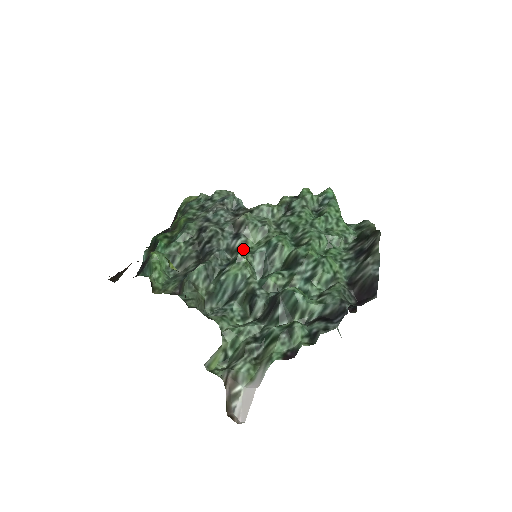
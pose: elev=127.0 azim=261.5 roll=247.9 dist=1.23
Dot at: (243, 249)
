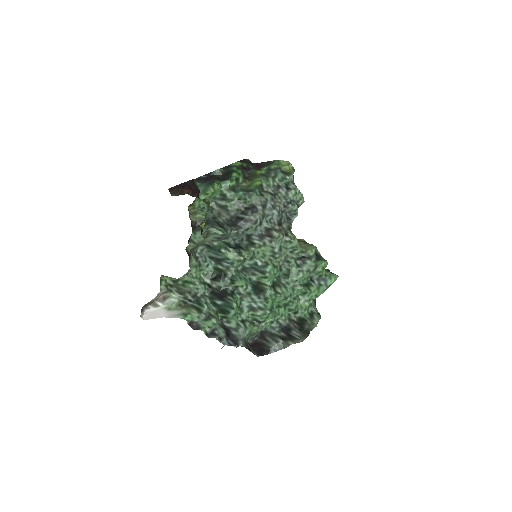
Dot at: (254, 247)
